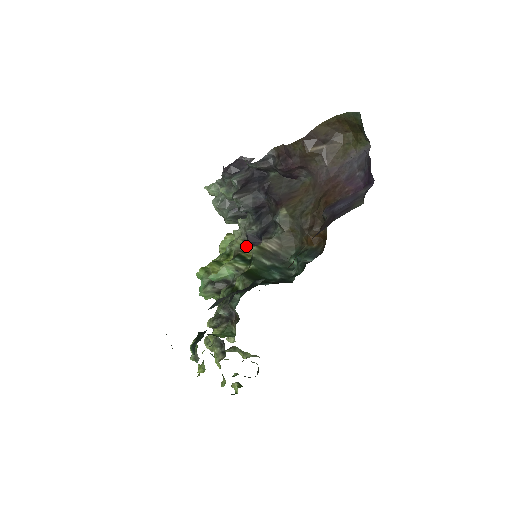
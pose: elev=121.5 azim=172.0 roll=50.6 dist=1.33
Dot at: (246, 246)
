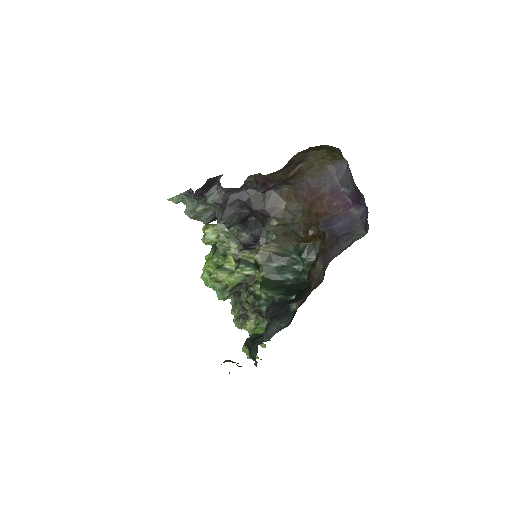
Dot at: (242, 250)
